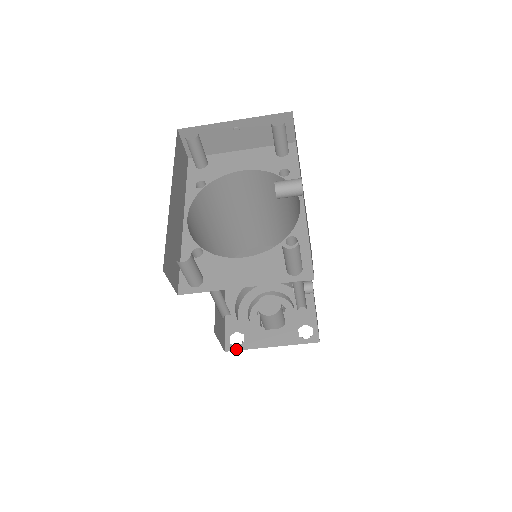
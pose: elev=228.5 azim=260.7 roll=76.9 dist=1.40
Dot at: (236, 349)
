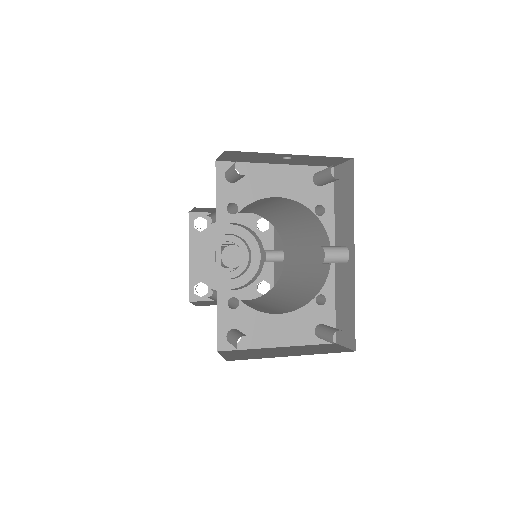
Dot at: (200, 300)
